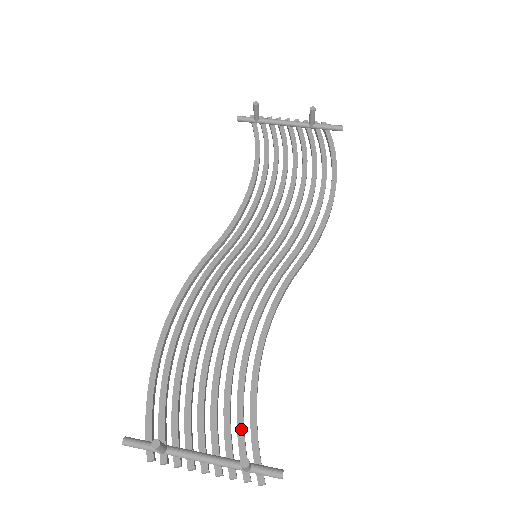
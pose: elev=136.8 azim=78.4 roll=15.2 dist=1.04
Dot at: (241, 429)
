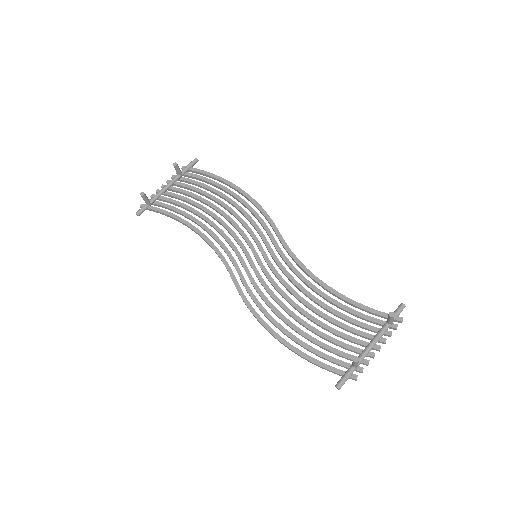
Dot at: (365, 316)
